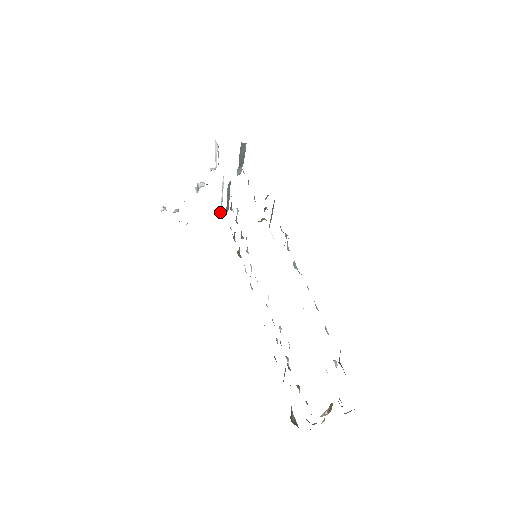
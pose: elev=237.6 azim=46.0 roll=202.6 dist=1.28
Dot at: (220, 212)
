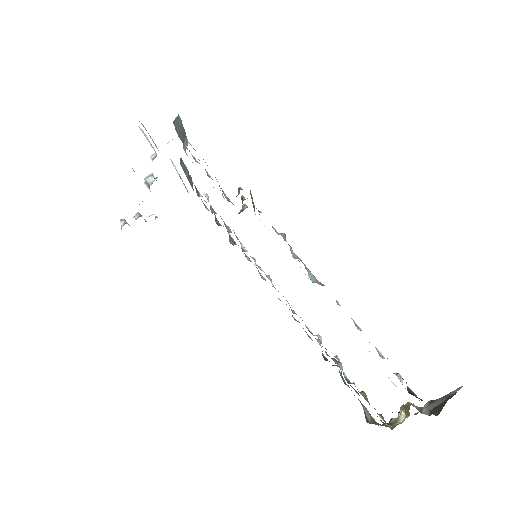
Dot at: occluded
